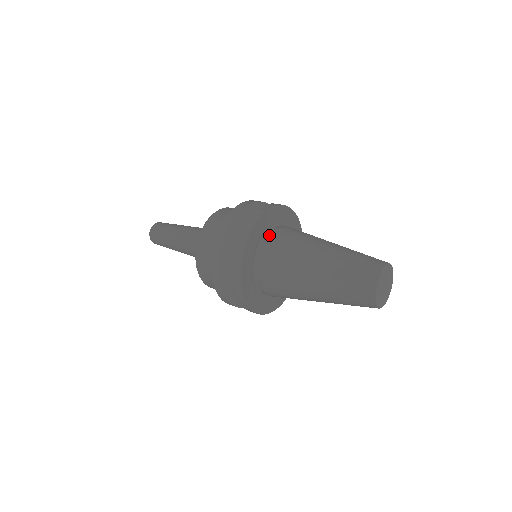
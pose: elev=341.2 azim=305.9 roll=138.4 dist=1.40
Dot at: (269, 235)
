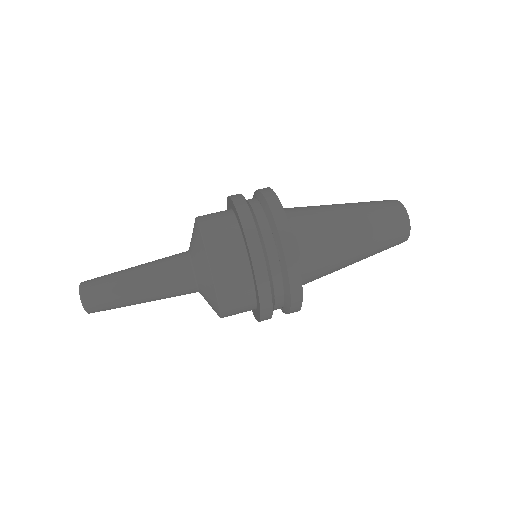
Dot at: occluded
